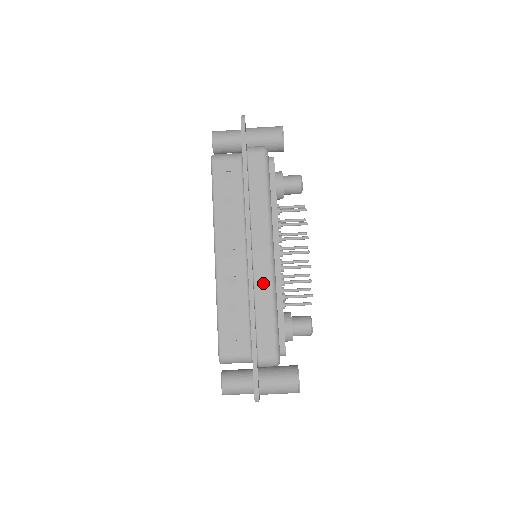
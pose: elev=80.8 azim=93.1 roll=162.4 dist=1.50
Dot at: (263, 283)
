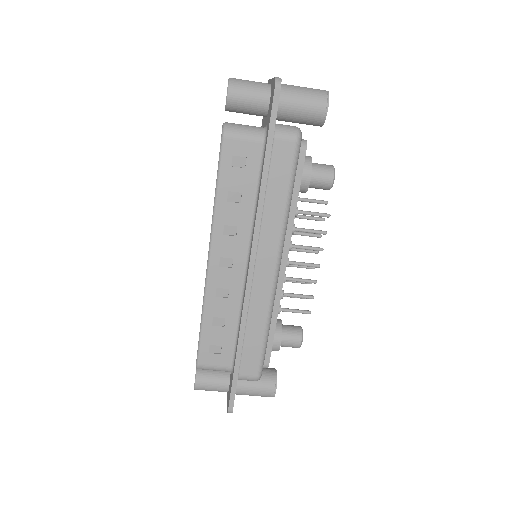
Dot at: (260, 304)
